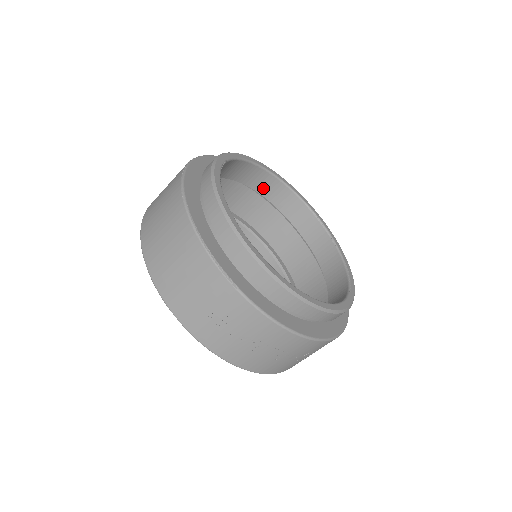
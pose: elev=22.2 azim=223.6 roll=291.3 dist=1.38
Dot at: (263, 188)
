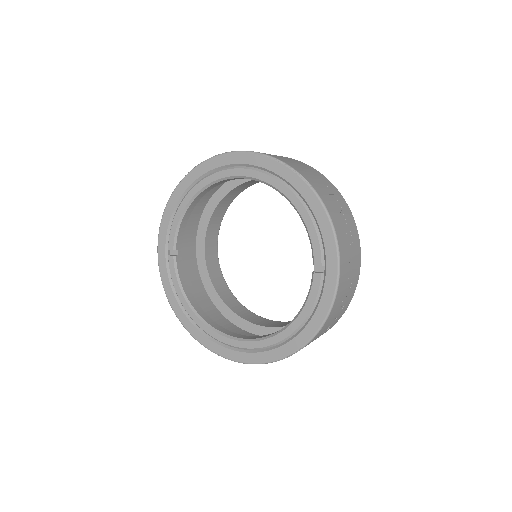
Dot at: (209, 260)
